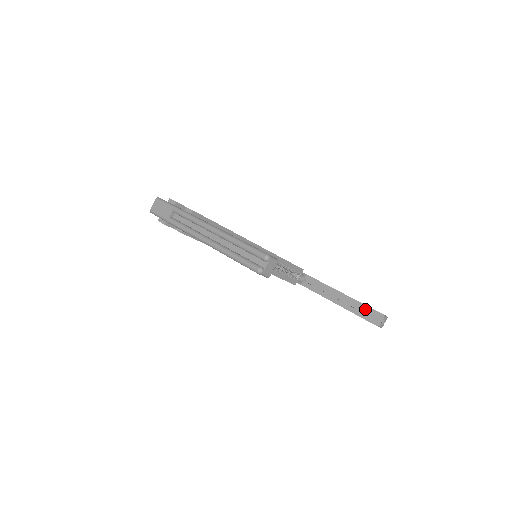
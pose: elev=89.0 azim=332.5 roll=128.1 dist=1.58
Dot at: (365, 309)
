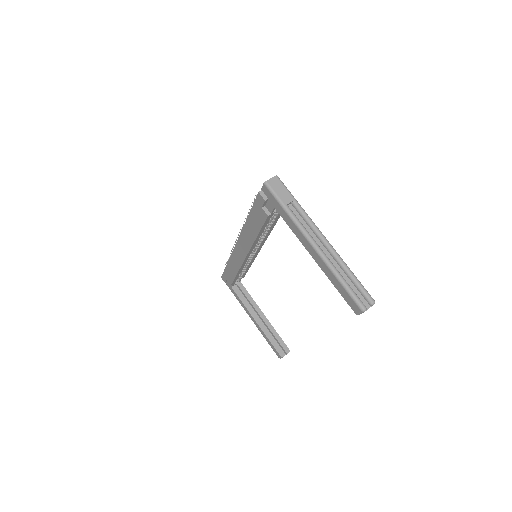
Dot at: (277, 338)
